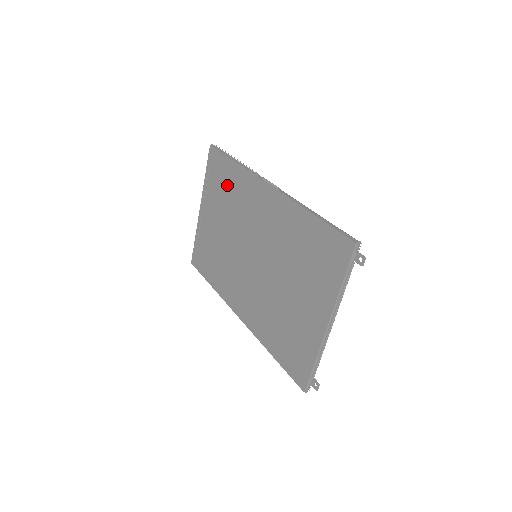
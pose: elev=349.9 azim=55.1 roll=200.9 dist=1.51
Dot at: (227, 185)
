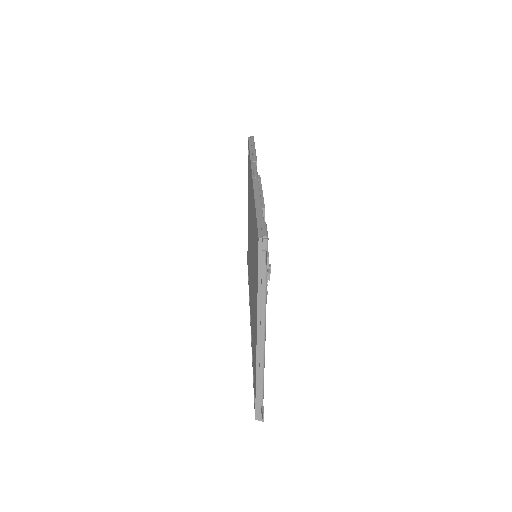
Dot at: (249, 178)
